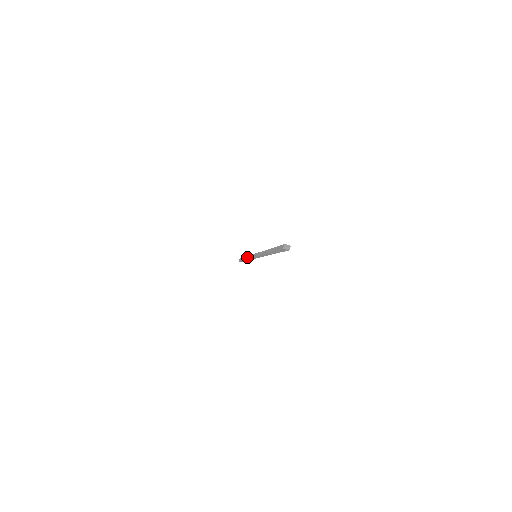
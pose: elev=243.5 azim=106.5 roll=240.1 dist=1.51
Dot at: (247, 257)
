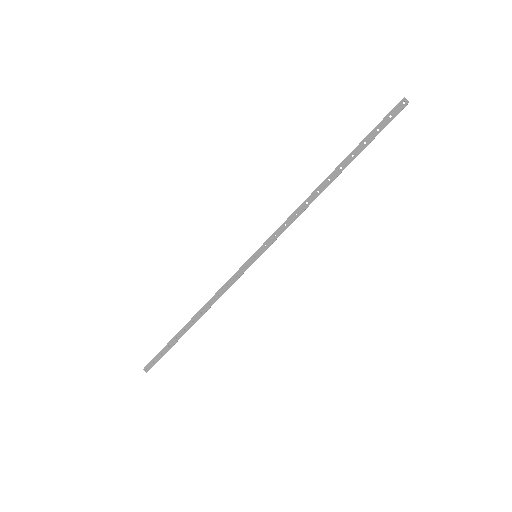
Dot at: (210, 299)
